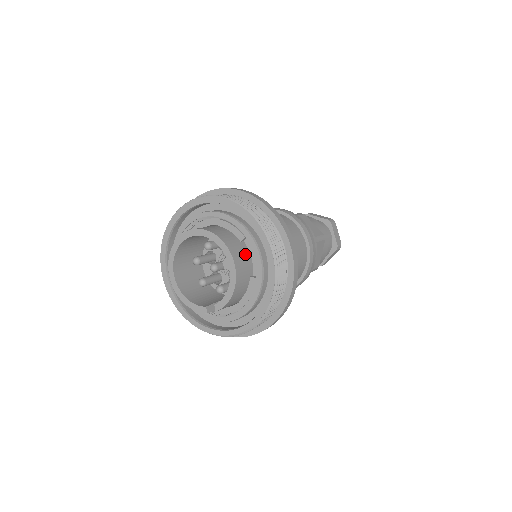
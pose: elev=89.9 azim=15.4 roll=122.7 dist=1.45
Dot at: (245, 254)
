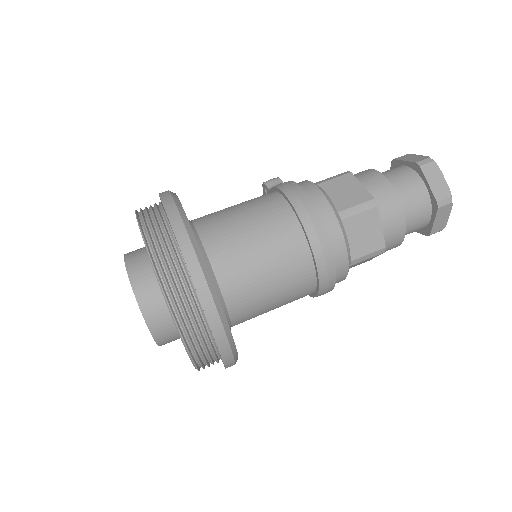
Dot at: occluded
